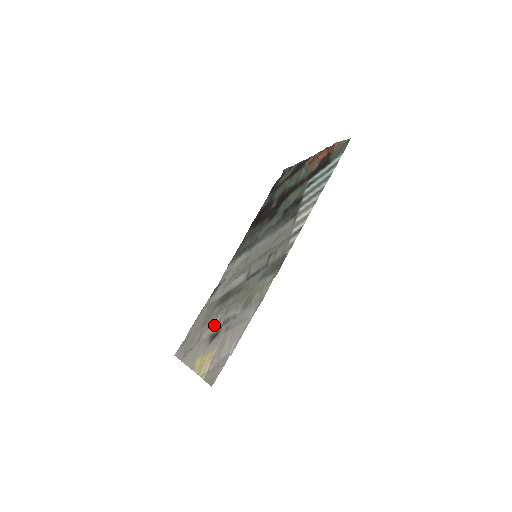
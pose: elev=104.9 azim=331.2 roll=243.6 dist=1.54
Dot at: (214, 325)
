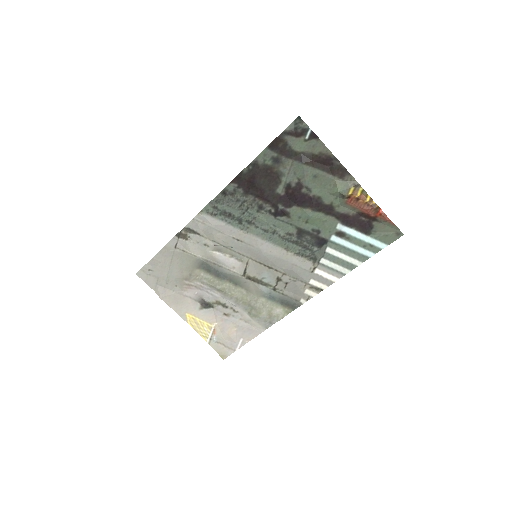
Dot at: (202, 292)
